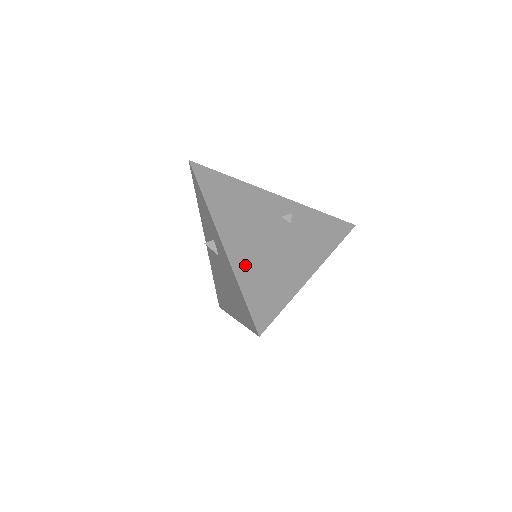
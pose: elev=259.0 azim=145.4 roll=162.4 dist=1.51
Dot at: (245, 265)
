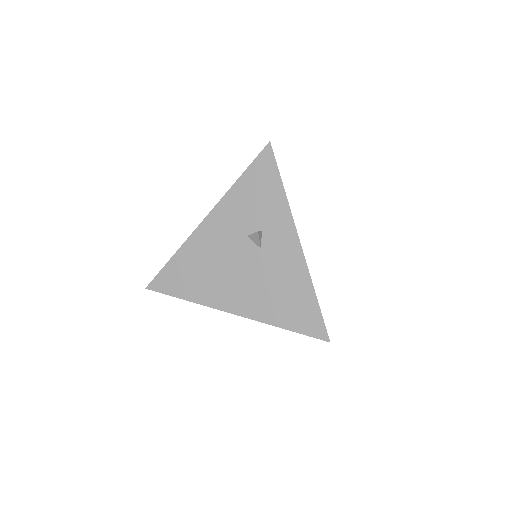
Dot at: occluded
